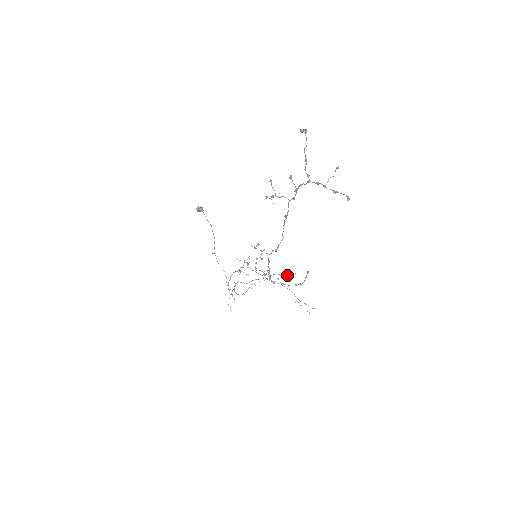
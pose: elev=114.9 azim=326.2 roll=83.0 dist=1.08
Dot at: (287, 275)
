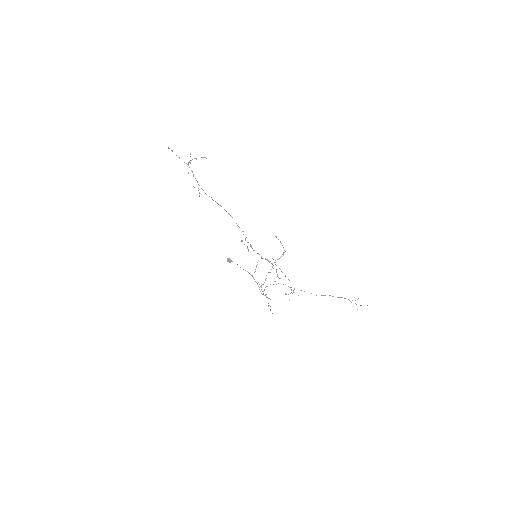
Dot at: occluded
